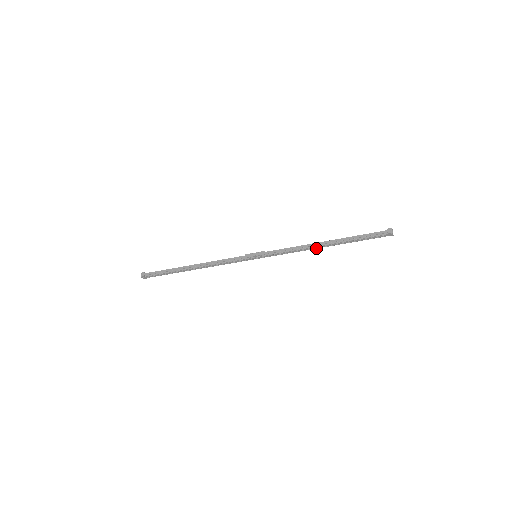
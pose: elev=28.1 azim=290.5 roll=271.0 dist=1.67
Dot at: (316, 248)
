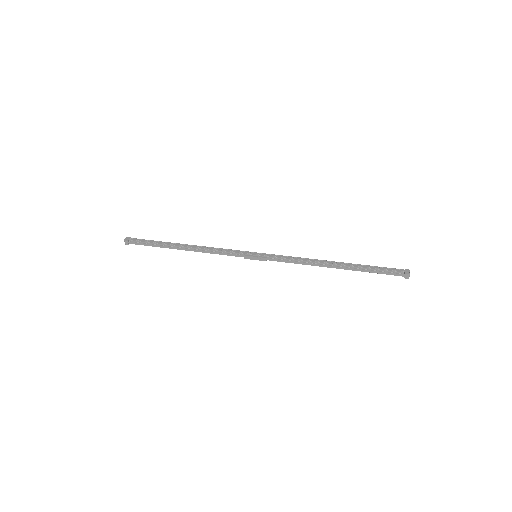
Dot at: (323, 264)
